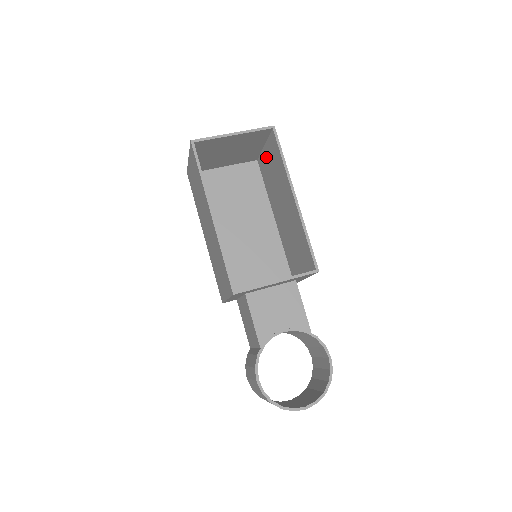
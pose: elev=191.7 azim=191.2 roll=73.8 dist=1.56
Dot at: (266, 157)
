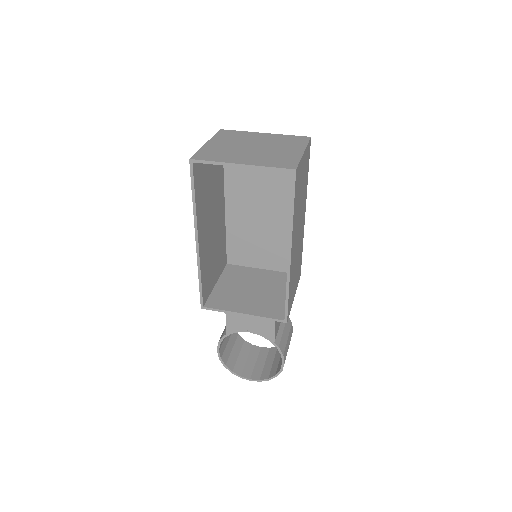
Dot at: occluded
